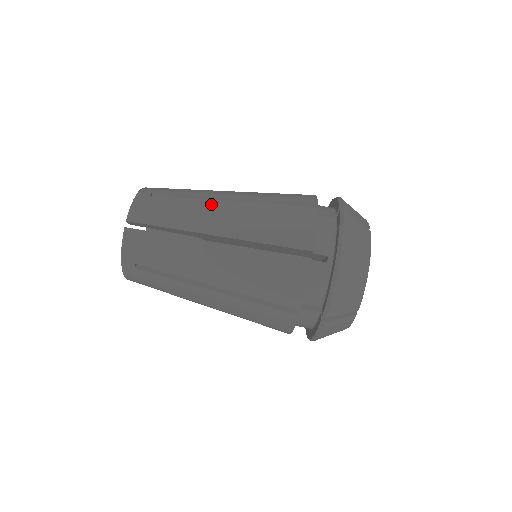
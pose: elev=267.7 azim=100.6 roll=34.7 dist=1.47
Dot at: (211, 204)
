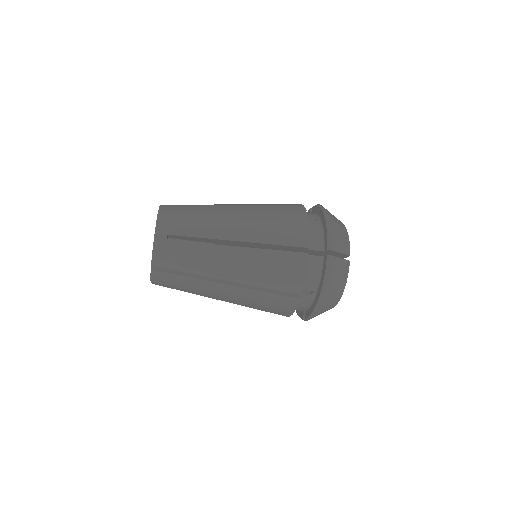
Dot at: (221, 251)
